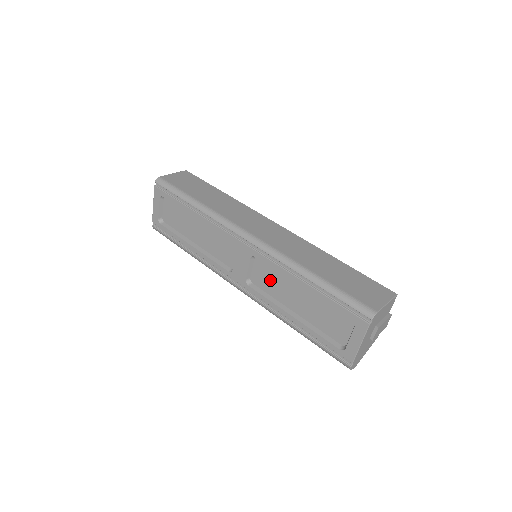
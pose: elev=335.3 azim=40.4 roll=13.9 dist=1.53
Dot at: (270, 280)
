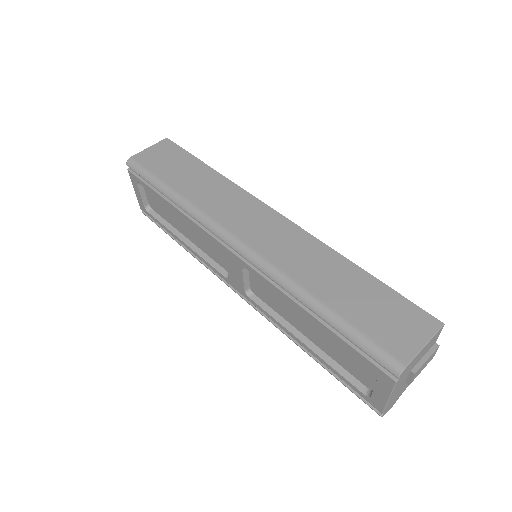
Dot at: (271, 295)
